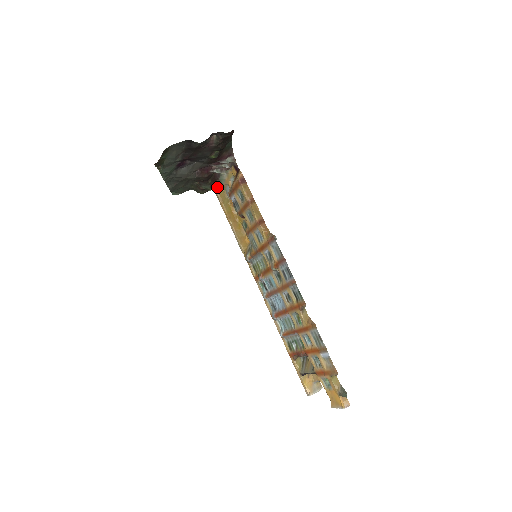
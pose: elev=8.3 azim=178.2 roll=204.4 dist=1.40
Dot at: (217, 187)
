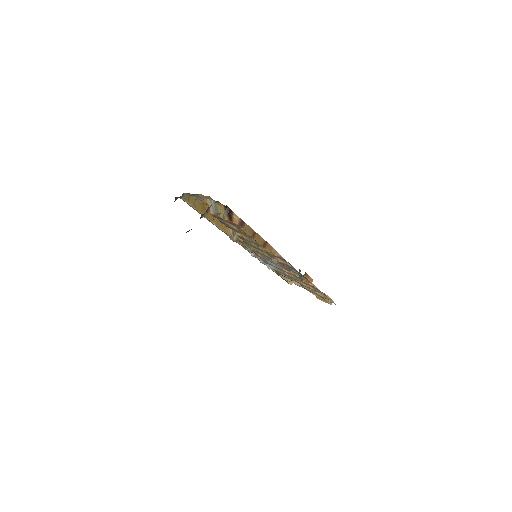
Dot at: (184, 197)
